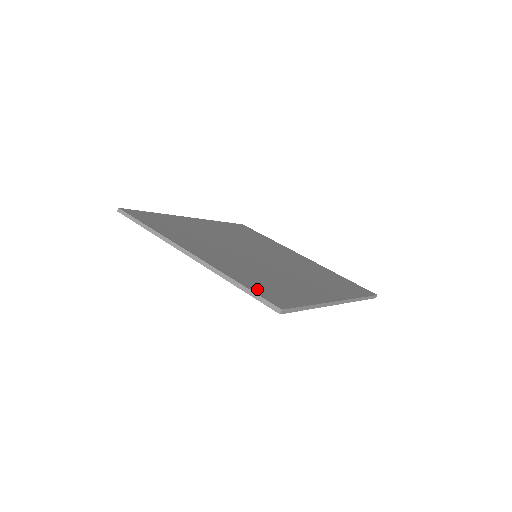
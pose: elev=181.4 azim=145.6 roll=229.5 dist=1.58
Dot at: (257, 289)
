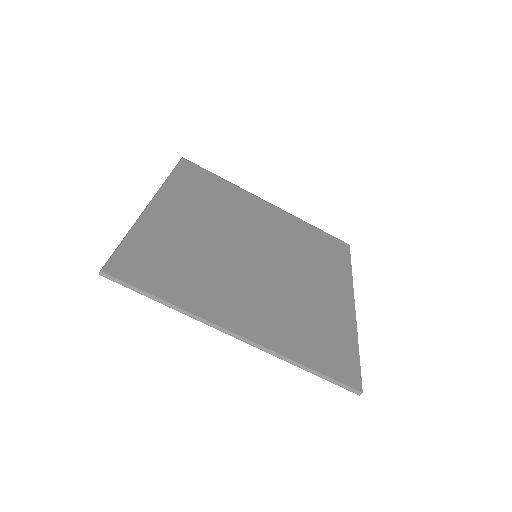
Dot at: (326, 366)
